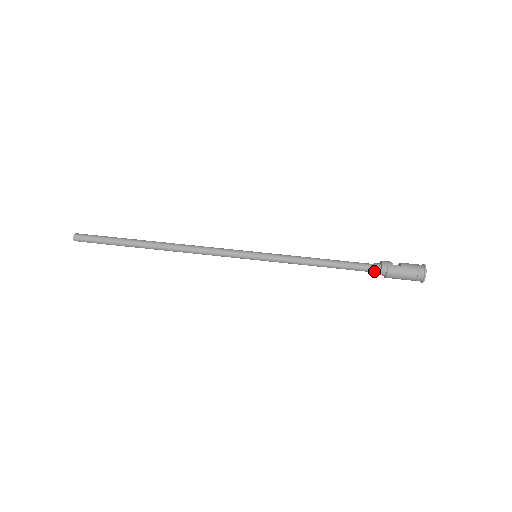
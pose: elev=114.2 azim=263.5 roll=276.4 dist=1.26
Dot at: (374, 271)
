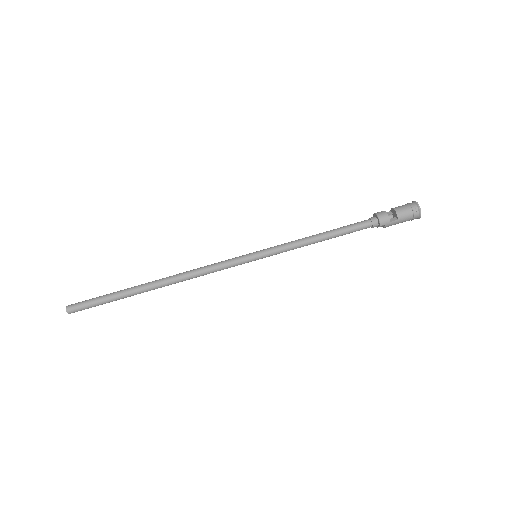
Dot at: occluded
